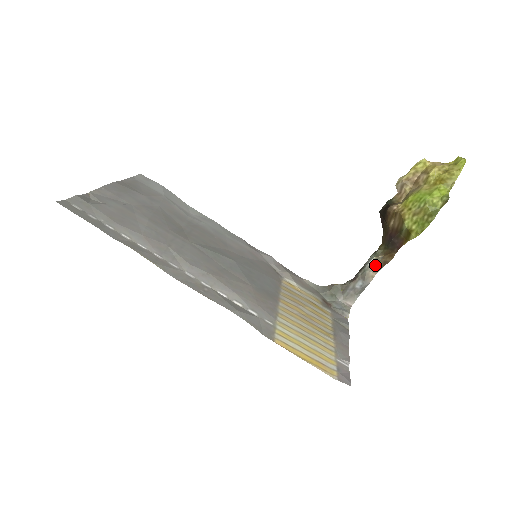
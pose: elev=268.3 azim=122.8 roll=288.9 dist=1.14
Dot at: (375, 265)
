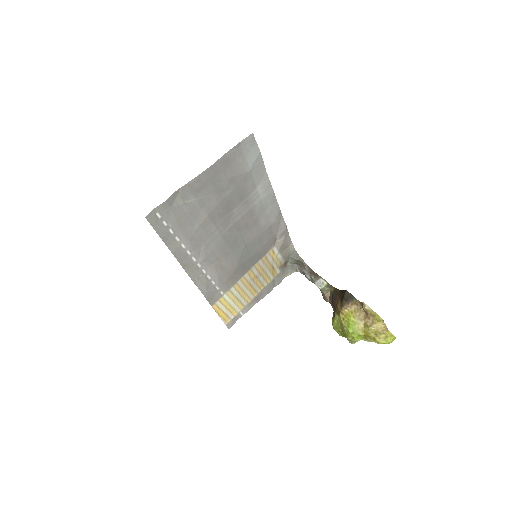
Dot at: (319, 288)
